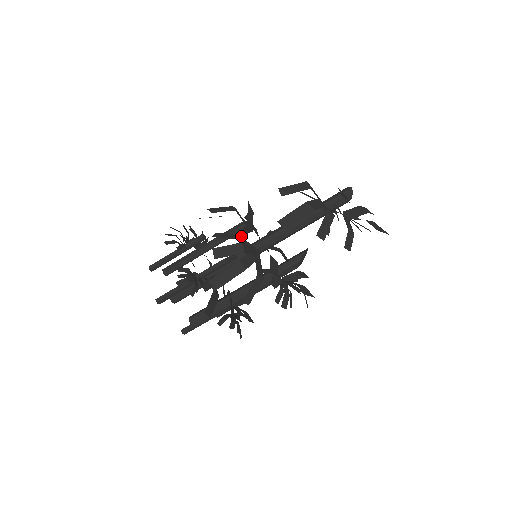
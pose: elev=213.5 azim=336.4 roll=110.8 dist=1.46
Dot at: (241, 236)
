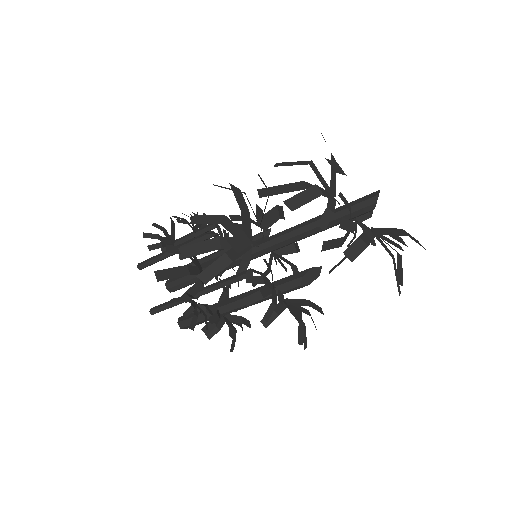
Dot at: (237, 219)
